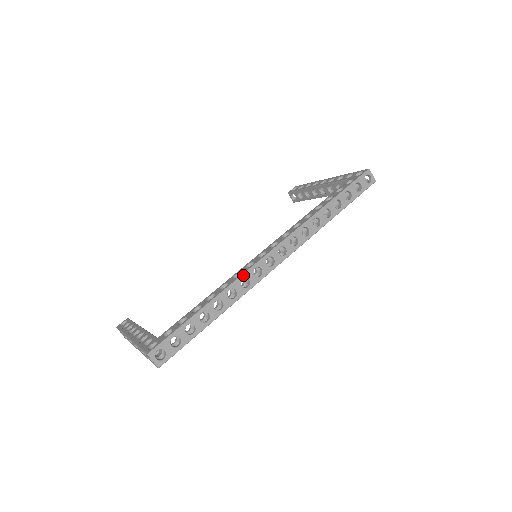
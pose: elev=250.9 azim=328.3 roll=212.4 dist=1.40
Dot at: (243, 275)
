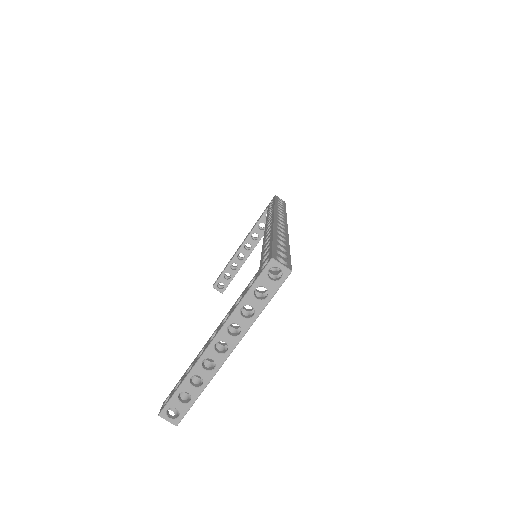
Dot at: (274, 225)
